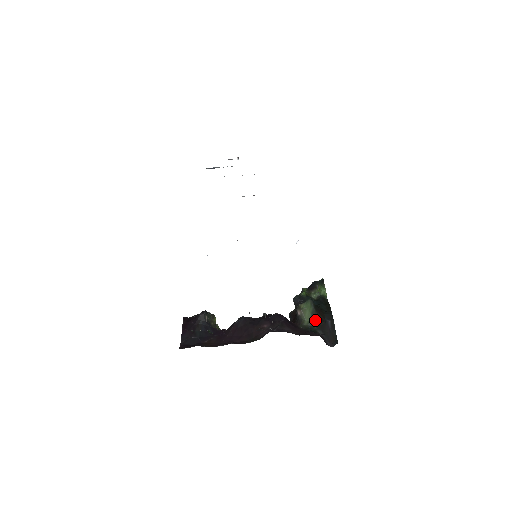
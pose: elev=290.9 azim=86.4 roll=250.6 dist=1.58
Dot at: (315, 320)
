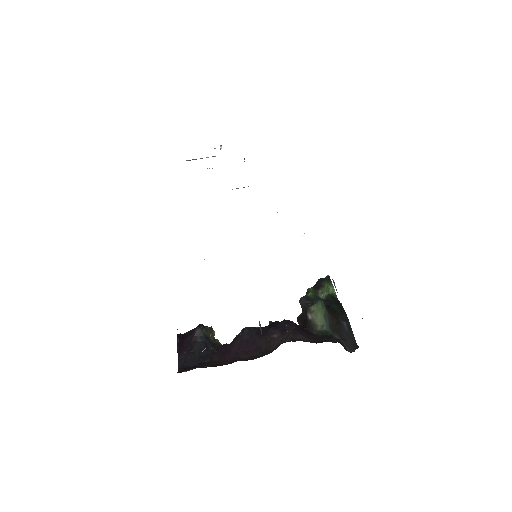
Dot at: (329, 323)
